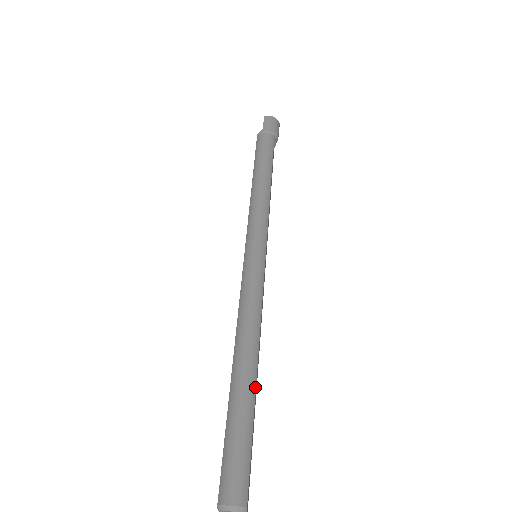
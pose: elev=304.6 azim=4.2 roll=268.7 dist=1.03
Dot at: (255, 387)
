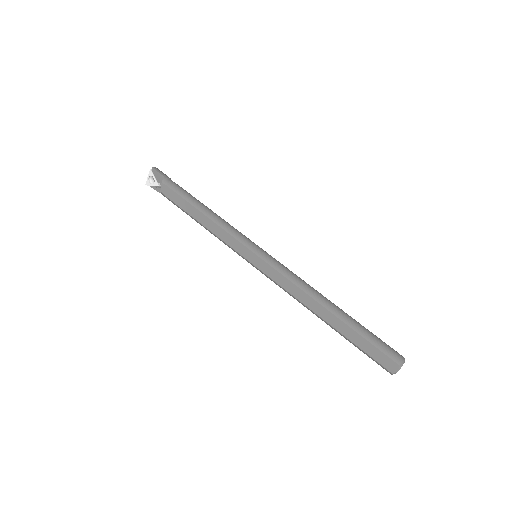
Dot at: occluded
